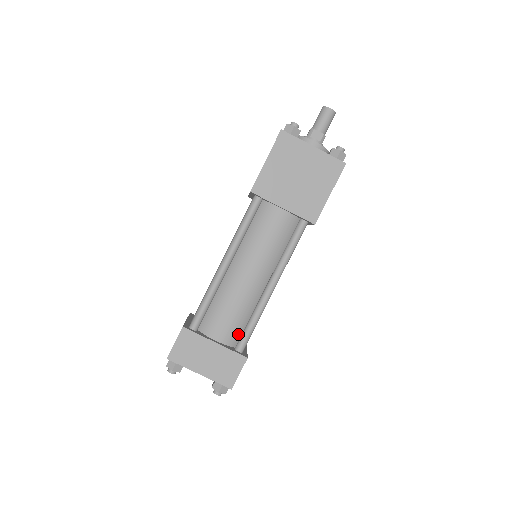
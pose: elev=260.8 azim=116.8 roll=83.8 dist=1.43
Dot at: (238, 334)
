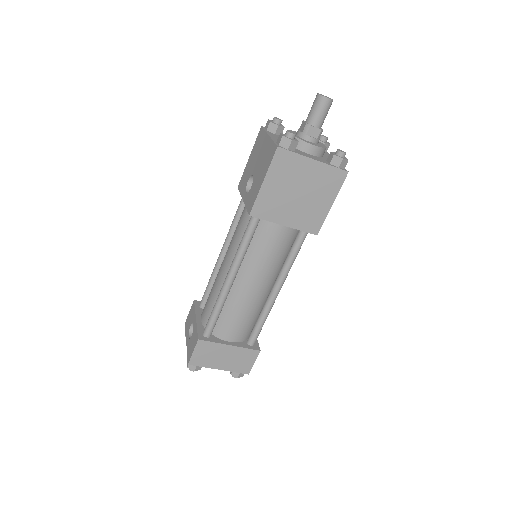
Dot at: (248, 331)
